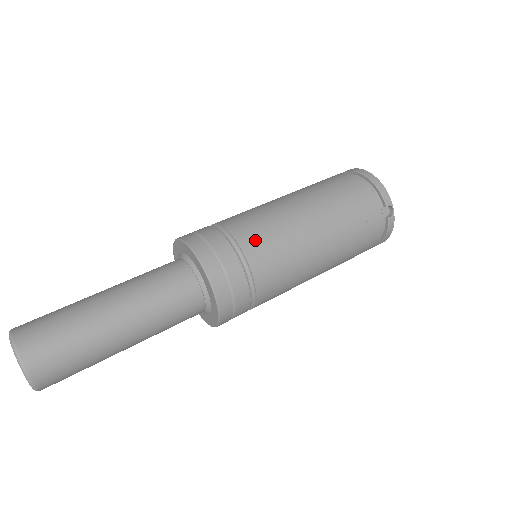
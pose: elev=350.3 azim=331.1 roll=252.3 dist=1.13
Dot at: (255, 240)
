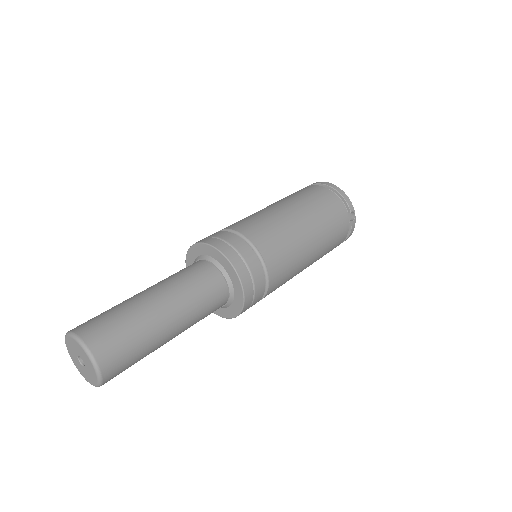
Dot at: (266, 241)
